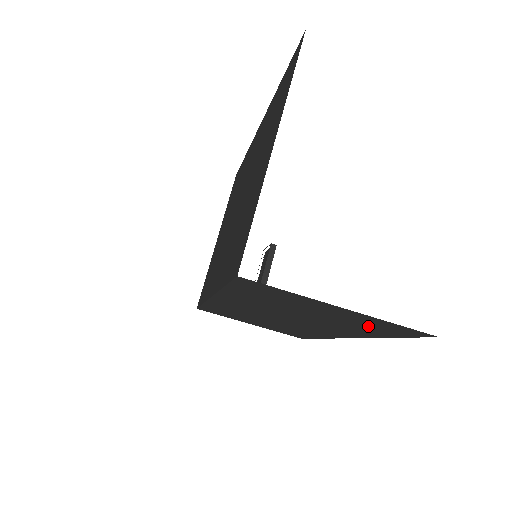
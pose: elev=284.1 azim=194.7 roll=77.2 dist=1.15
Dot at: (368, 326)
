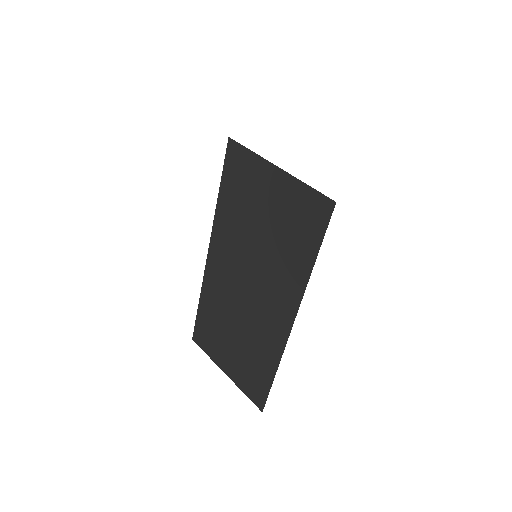
Dot at: (297, 225)
